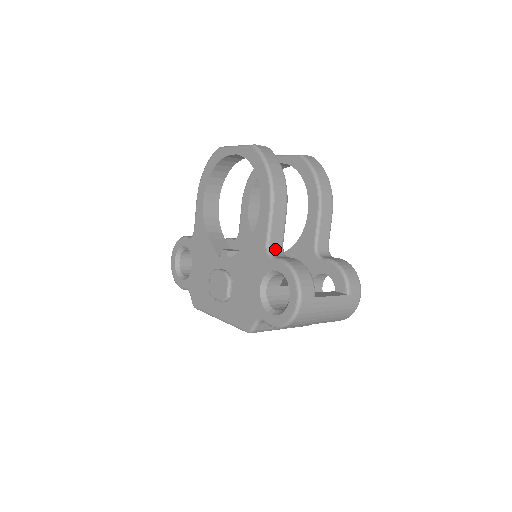
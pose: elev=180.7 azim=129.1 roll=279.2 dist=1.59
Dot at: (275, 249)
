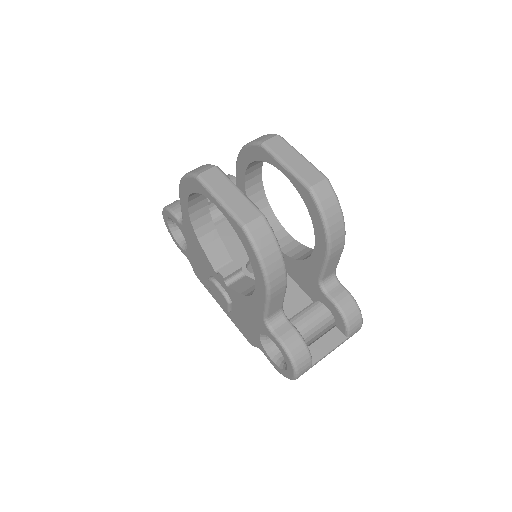
Dot at: (273, 317)
